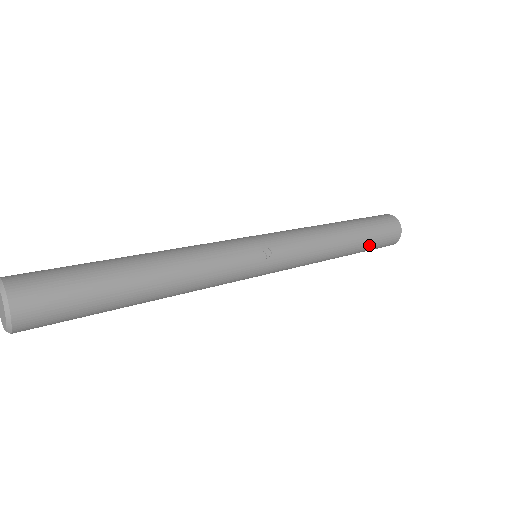
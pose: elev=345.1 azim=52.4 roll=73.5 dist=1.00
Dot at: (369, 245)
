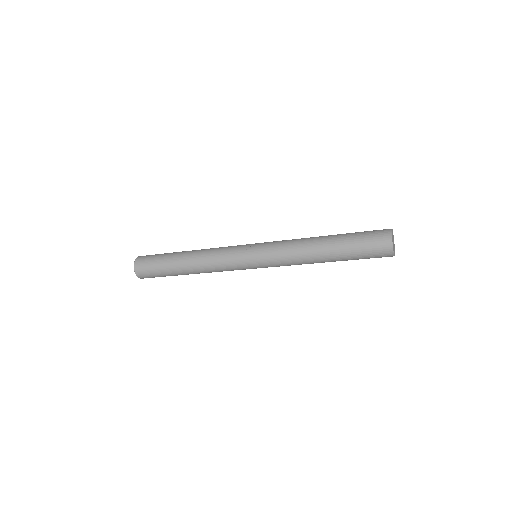
Dot at: (350, 245)
